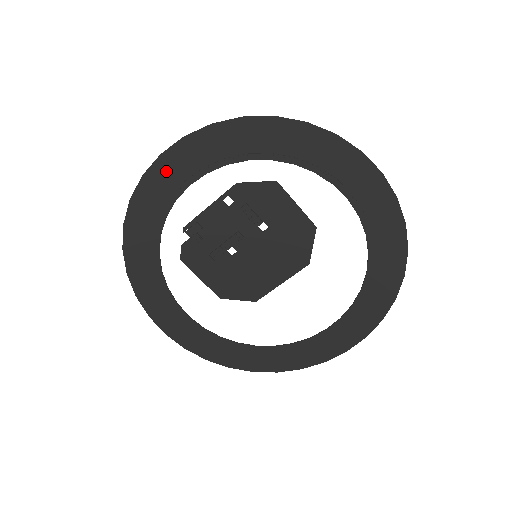
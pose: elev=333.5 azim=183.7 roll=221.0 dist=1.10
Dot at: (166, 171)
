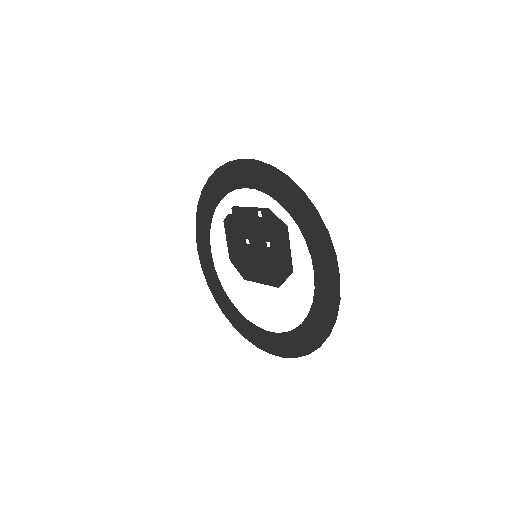
Dot at: (240, 170)
